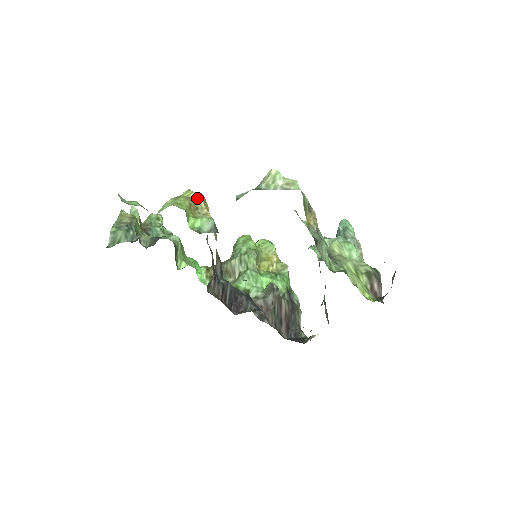
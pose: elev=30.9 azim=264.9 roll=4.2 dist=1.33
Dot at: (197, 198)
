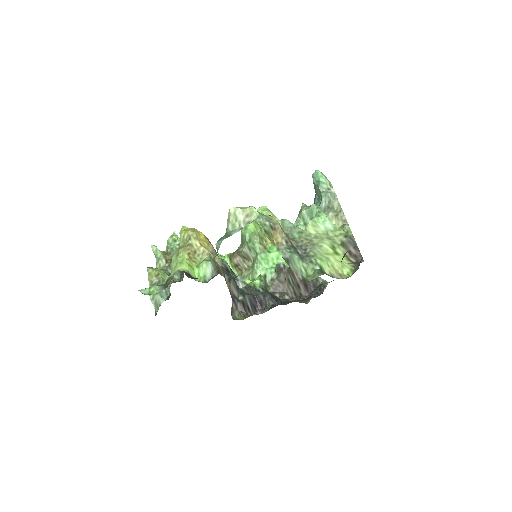
Dot at: (191, 243)
